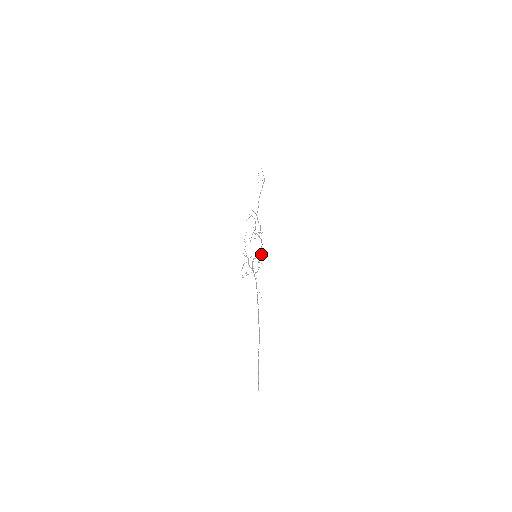
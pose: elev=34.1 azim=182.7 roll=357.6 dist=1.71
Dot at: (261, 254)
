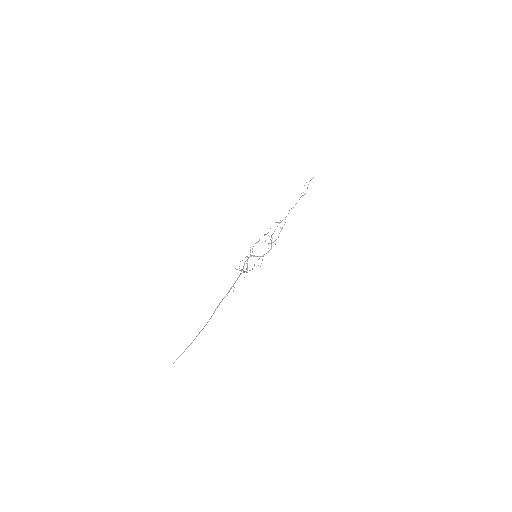
Dot at: (262, 260)
